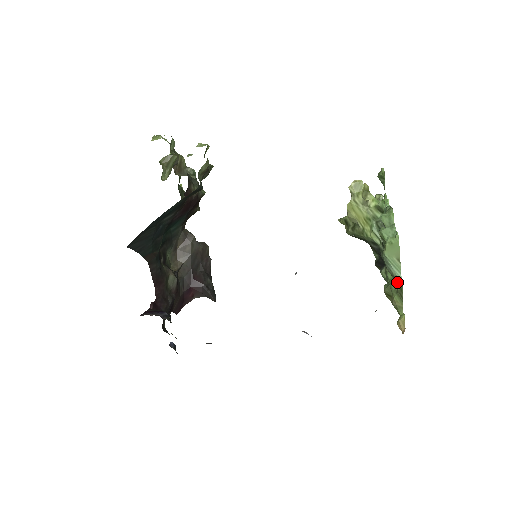
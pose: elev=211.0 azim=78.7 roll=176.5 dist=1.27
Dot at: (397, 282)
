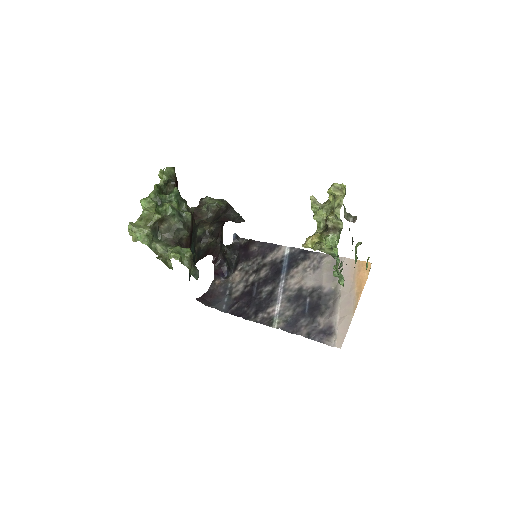
Dot at: occluded
